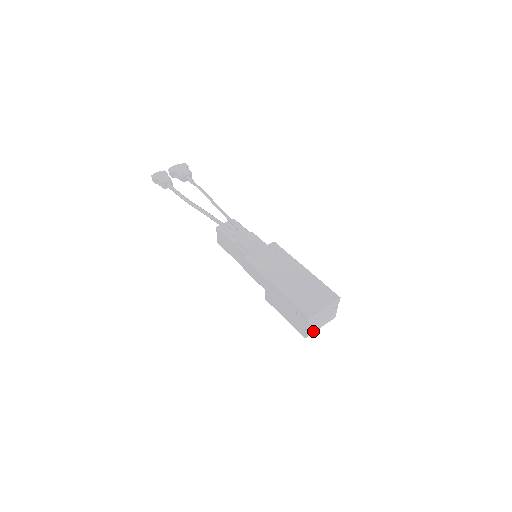
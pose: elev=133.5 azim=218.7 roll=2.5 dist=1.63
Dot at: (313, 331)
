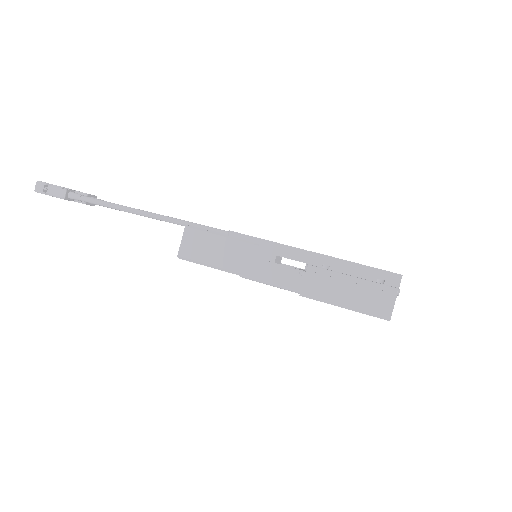
Dot at: occluded
